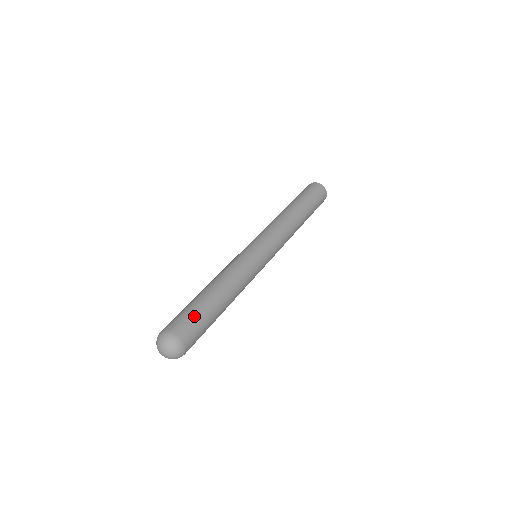
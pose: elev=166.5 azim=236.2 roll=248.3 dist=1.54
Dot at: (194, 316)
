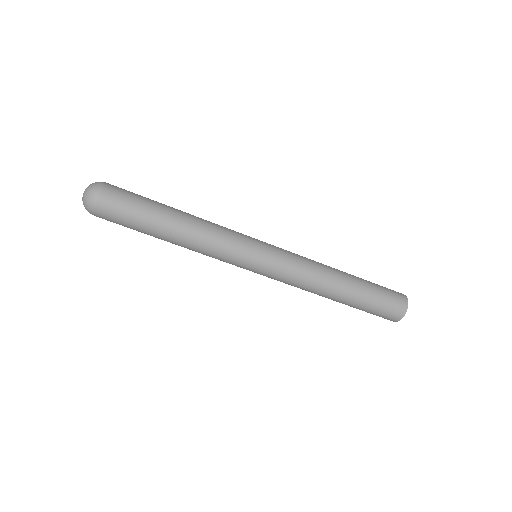
Dot at: (136, 195)
